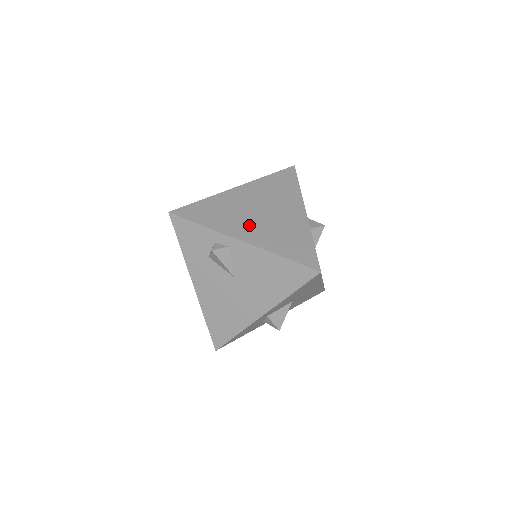
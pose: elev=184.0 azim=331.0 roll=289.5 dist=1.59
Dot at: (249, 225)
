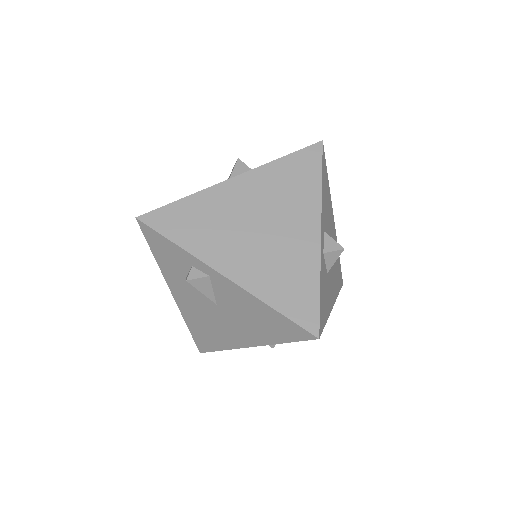
Dot at: (238, 249)
